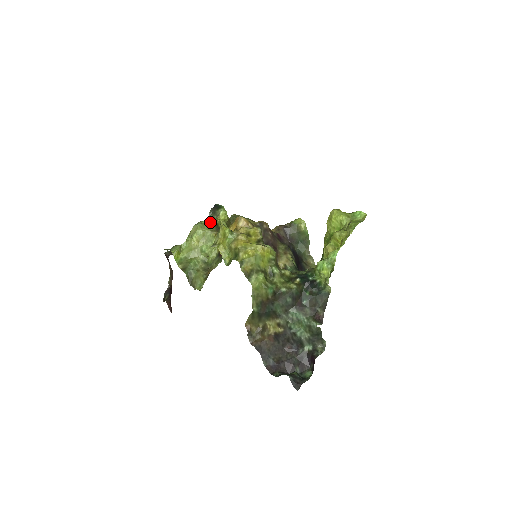
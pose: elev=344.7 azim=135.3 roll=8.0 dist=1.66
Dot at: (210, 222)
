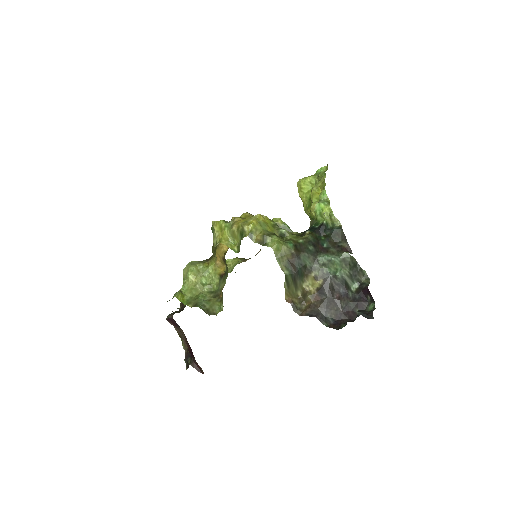
Dot at: occluded
